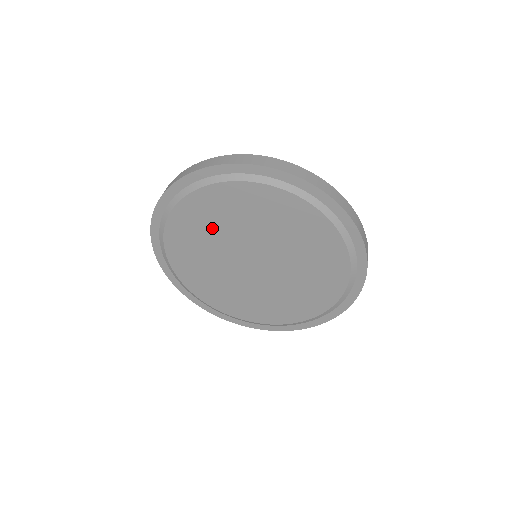
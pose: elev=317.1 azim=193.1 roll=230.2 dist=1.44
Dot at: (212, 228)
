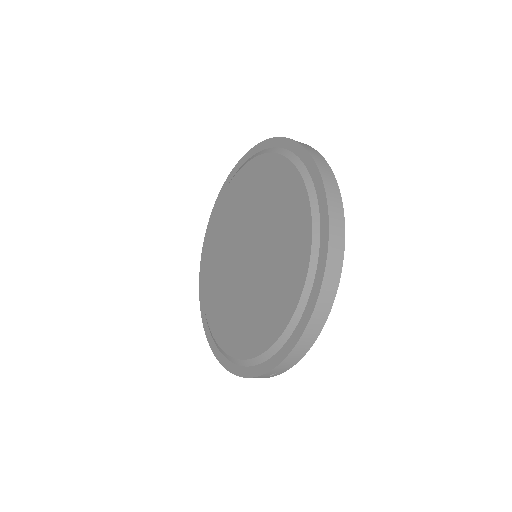
Dot at: (243, 203)
